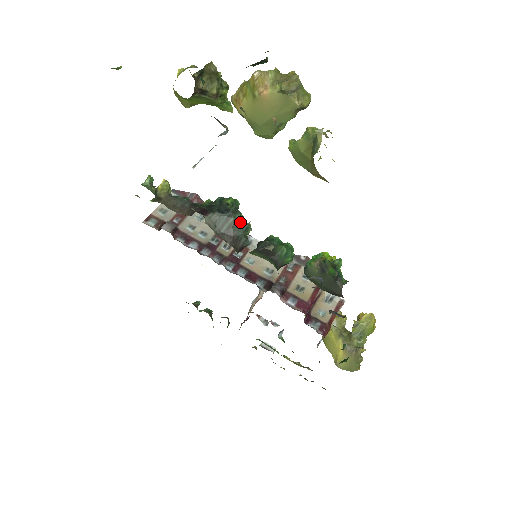
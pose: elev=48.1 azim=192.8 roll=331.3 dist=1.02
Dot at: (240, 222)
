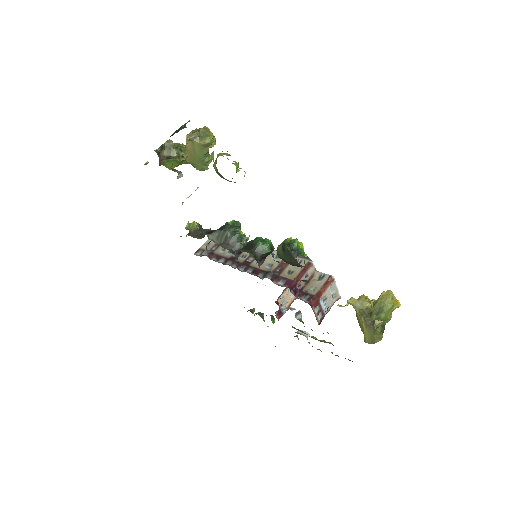
Dot at: (234, 233)
